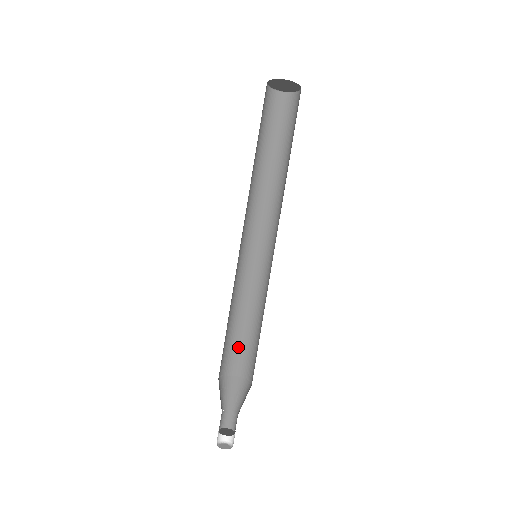
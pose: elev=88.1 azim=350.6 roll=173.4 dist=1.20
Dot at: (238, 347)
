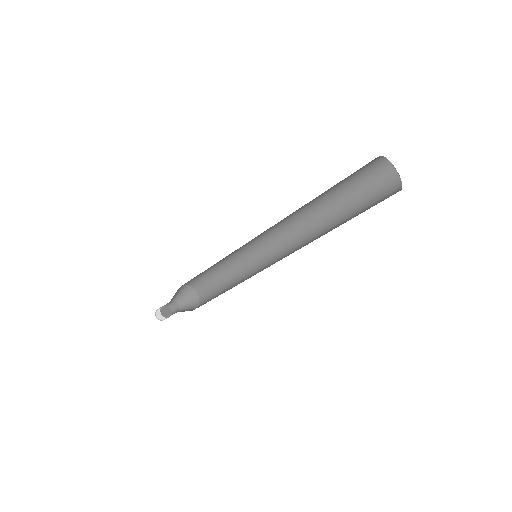
Dot at: (210, 282)
